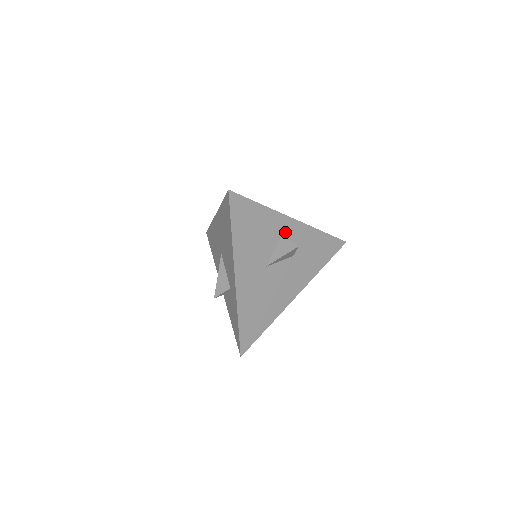
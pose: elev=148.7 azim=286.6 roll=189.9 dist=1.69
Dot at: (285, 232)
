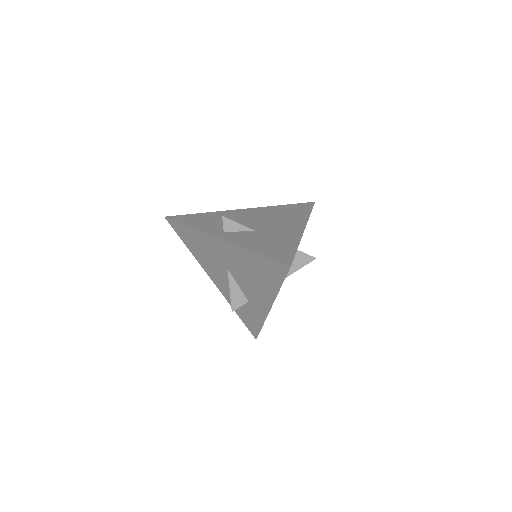
Dot at: occluded
